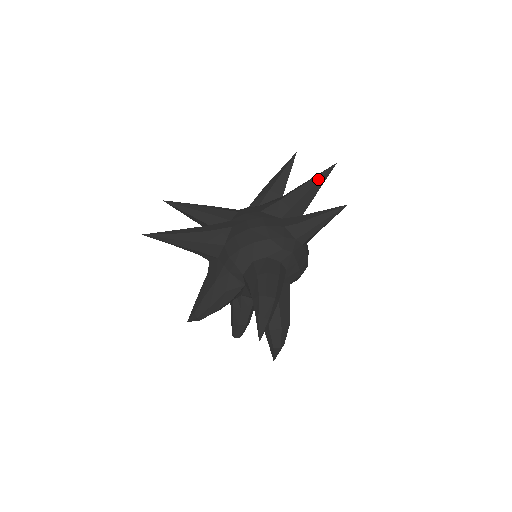
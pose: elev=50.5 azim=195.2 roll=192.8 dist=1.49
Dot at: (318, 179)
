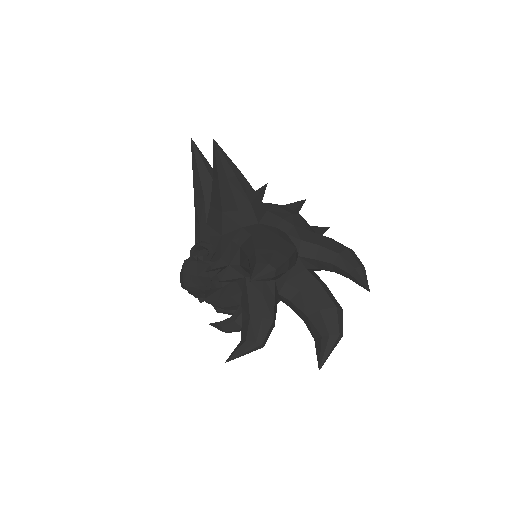
Dot at: (299, 204)
